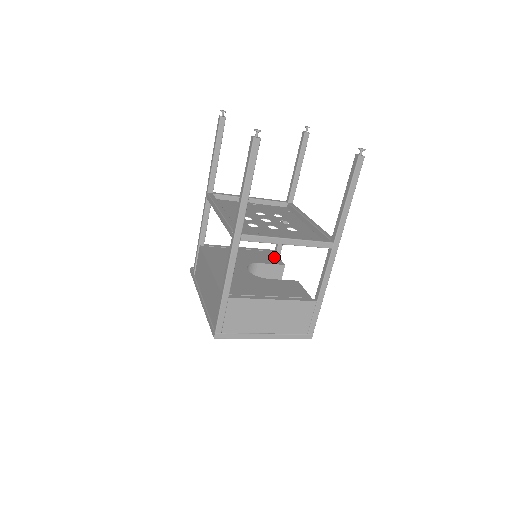
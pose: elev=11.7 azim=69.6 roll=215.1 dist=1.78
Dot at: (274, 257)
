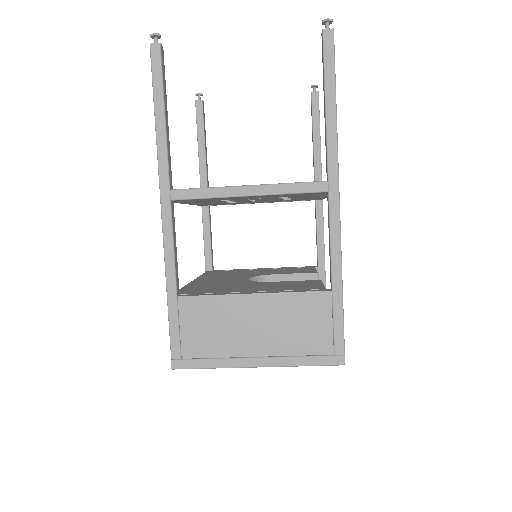
Dot at: (307, 269)
